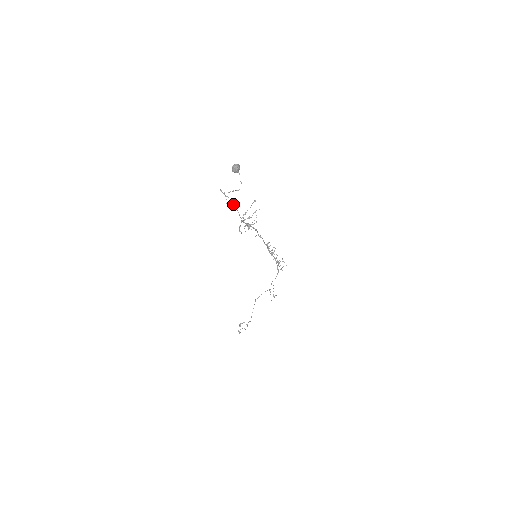
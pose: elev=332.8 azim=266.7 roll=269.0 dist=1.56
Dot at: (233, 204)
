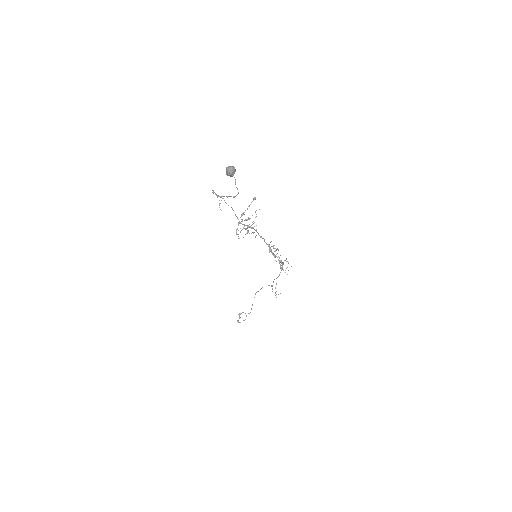
Dot at: (228, 205)
